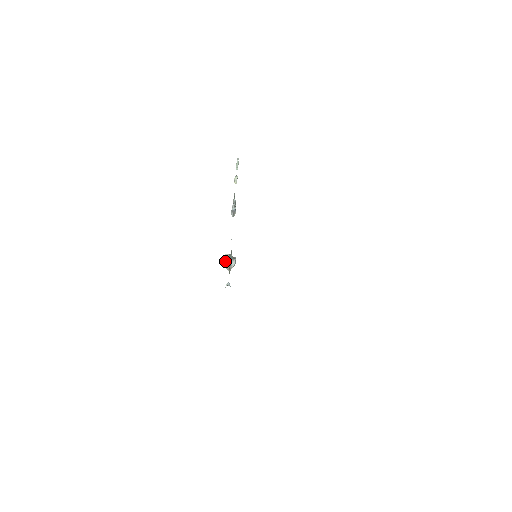
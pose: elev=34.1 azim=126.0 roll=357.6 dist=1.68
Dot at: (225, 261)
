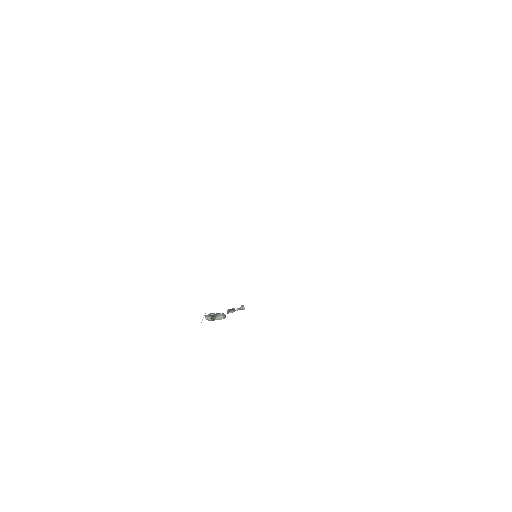
Dot at: (209, 314)
